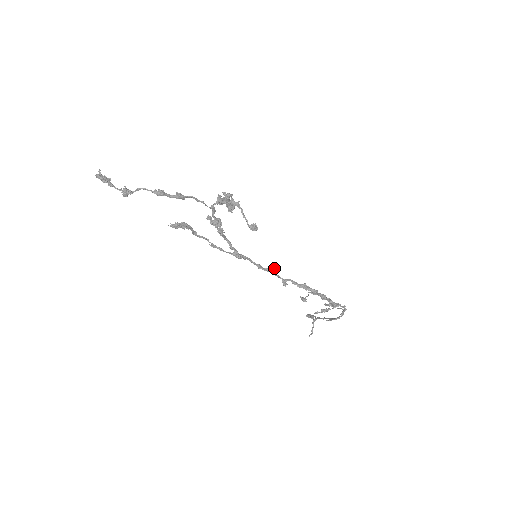
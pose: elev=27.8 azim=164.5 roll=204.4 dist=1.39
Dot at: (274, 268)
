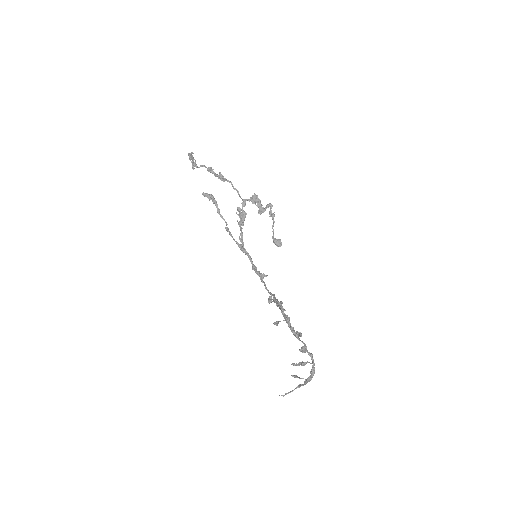
Dot at: (265, 275)
